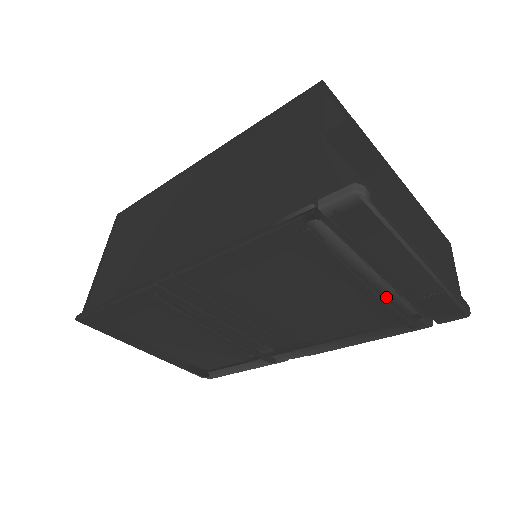
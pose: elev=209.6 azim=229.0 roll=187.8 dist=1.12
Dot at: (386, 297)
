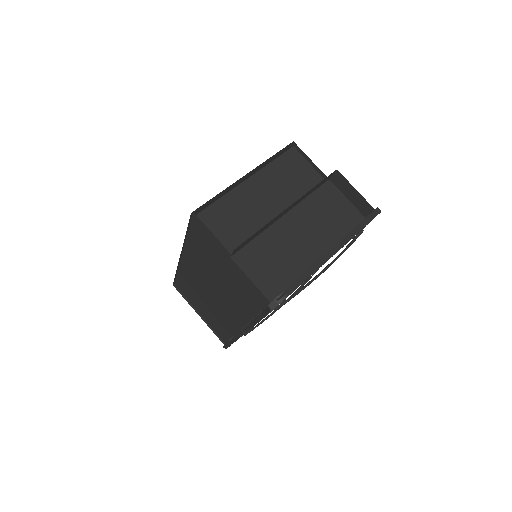
Dot at: occluded
